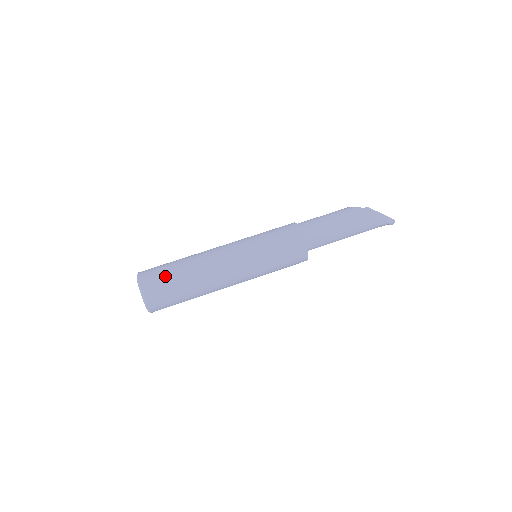
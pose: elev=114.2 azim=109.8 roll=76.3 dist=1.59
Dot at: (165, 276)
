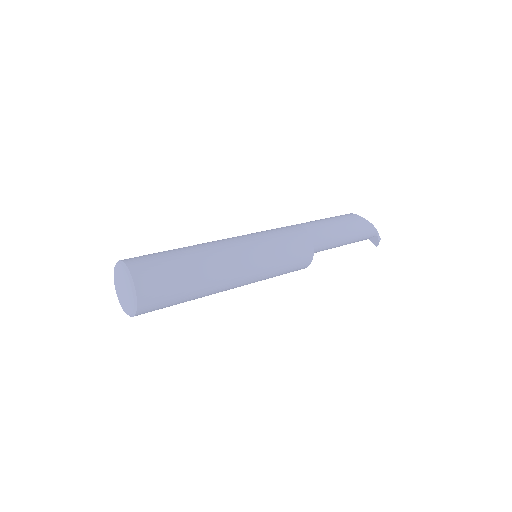
Dot at: (155, 254)
